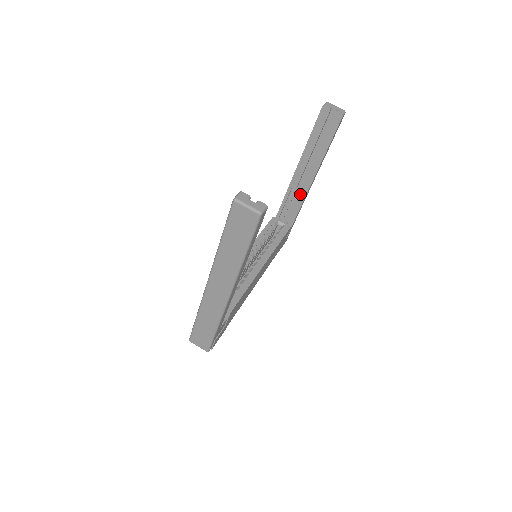
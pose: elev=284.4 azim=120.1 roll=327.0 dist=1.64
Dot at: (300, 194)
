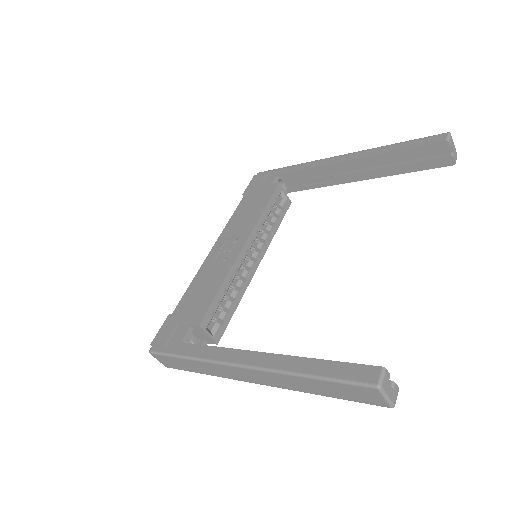
Dot at: (326, 178)
